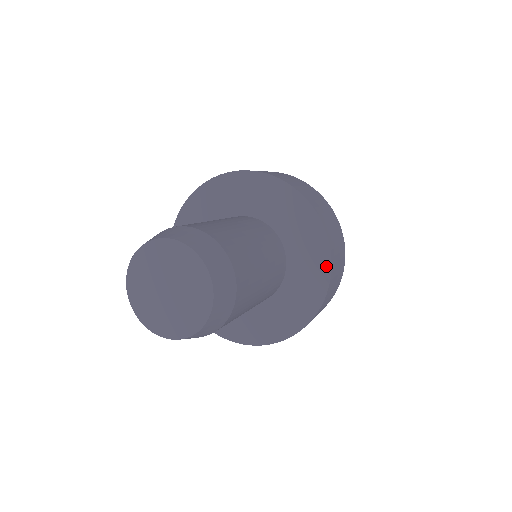
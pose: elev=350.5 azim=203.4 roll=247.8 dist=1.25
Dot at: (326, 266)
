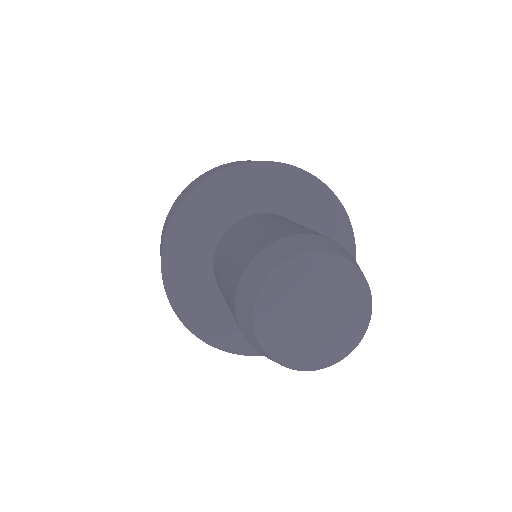
Dot at: occluded
